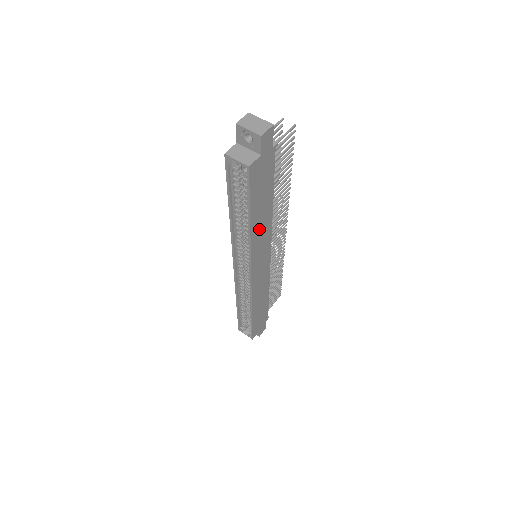
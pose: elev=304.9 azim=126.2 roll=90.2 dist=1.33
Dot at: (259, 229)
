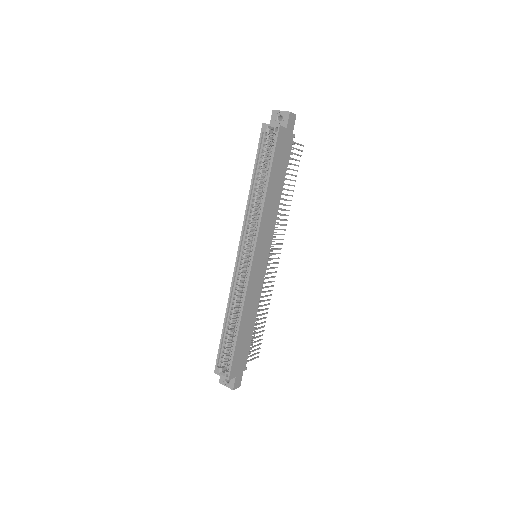
Dot at: (270, 205)
